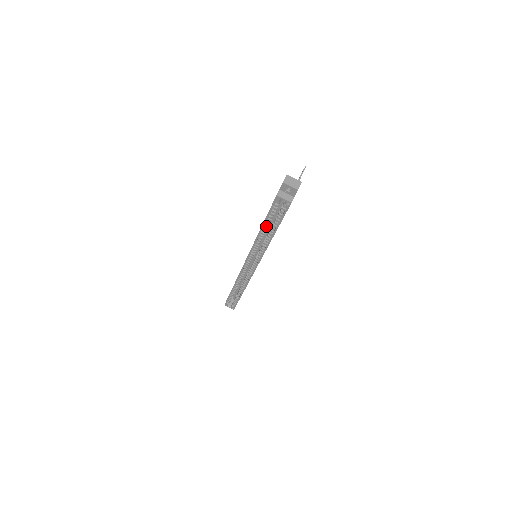
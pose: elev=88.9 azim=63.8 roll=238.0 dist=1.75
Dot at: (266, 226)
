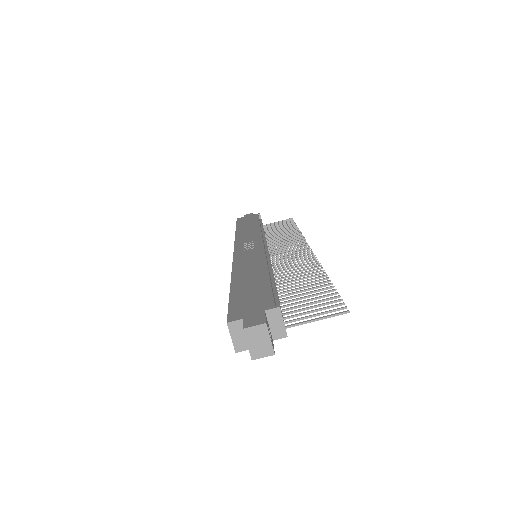
Dot at: occluded
